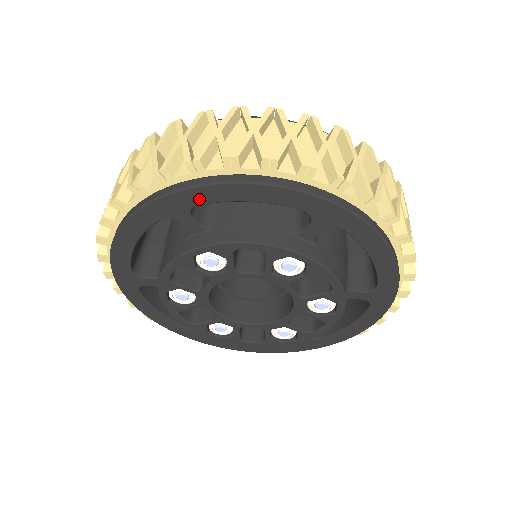
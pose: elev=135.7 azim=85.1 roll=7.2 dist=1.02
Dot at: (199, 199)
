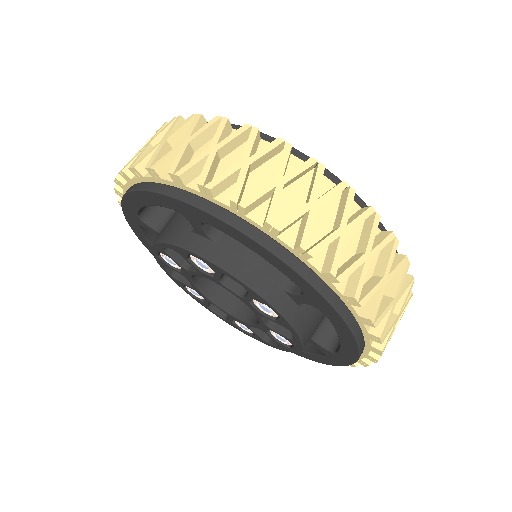
Dot at: (132, 208)
